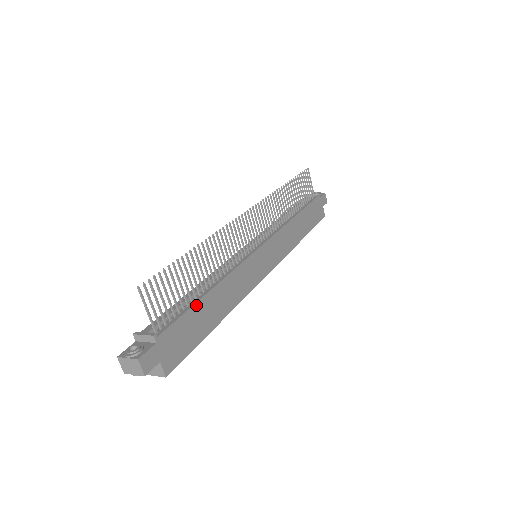
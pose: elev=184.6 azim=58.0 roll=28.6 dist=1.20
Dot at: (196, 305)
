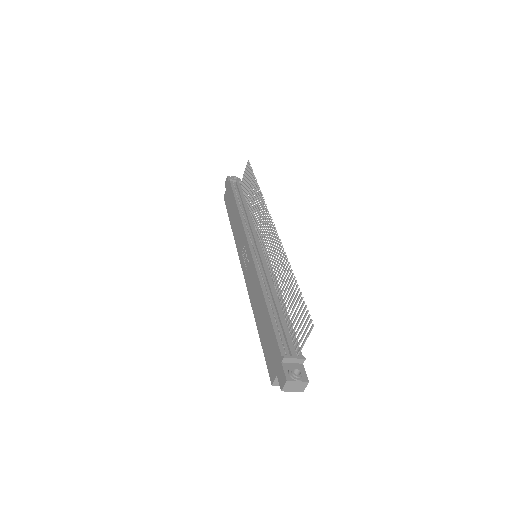
Dot at: (289, 321)
